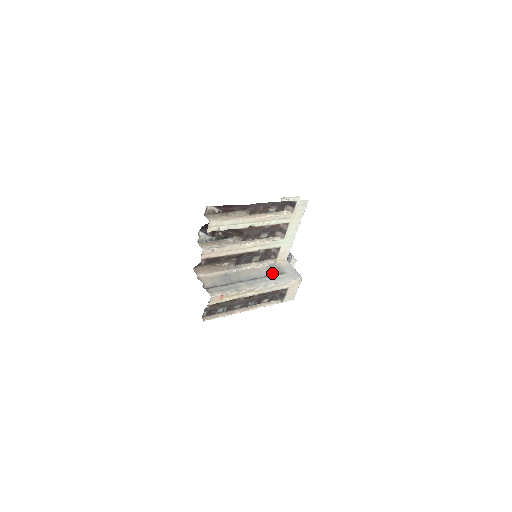
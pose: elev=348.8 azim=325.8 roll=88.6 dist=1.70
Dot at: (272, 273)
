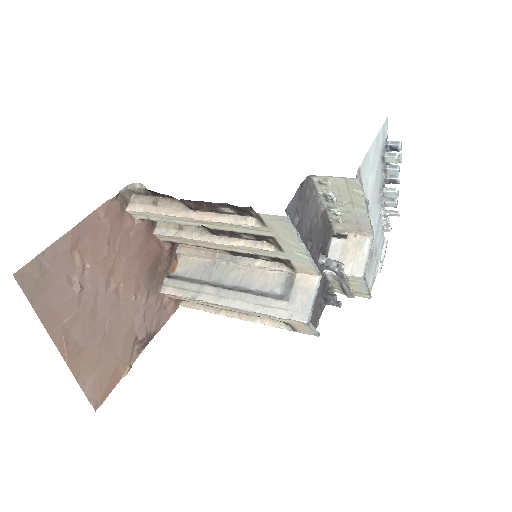
Dot at: (276, 289)
